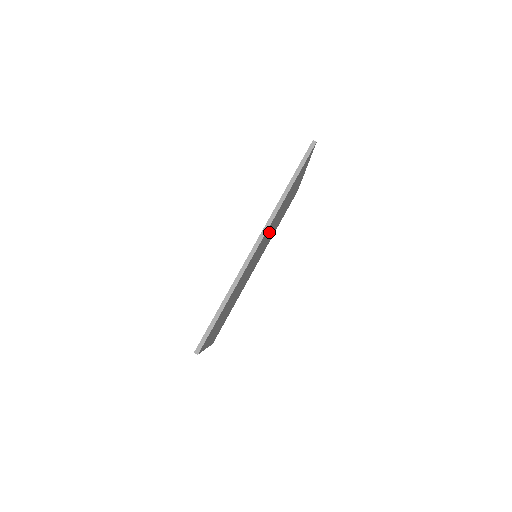
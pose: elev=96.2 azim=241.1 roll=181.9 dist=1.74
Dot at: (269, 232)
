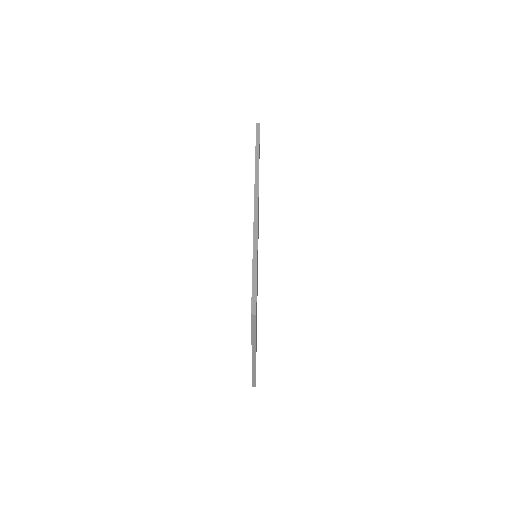
Dot at: occluded
